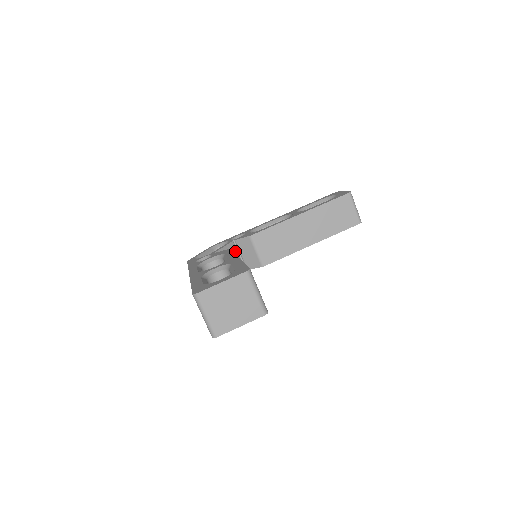
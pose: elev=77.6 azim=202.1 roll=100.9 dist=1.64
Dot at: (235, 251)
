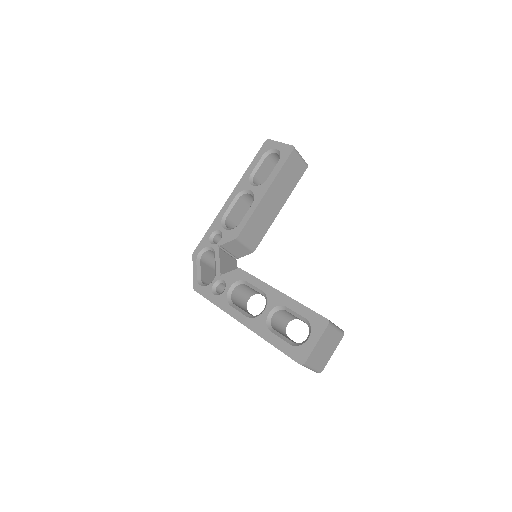
Dot at: (224, 254)
